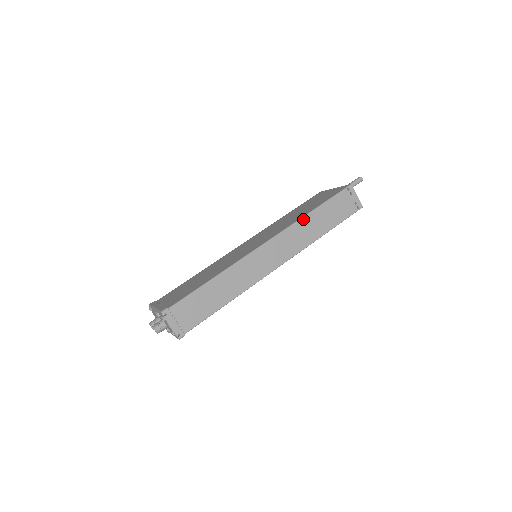
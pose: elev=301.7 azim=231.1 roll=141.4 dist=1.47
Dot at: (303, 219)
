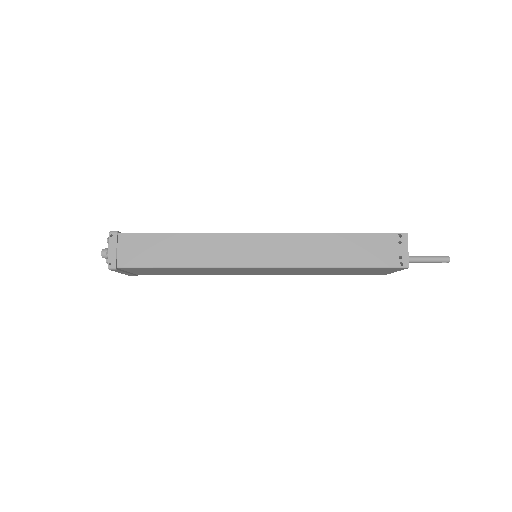
Dot at: (319, 235)
